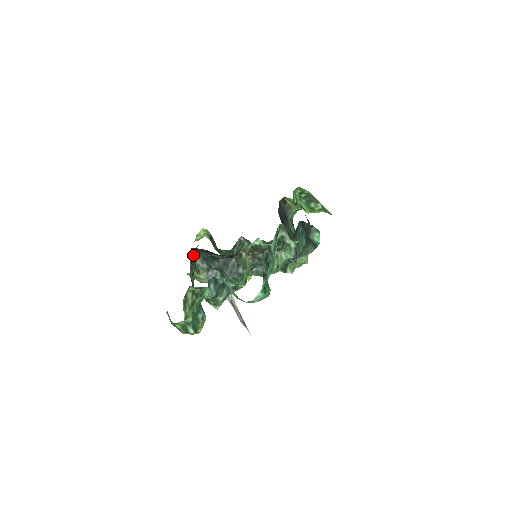
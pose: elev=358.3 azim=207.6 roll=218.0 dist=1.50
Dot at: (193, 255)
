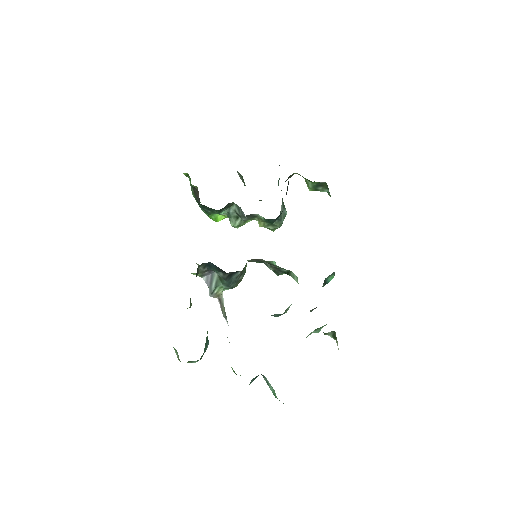
Dot at: (199, 265)
